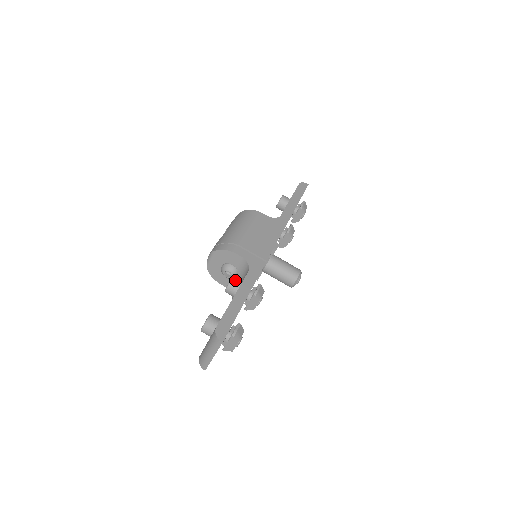
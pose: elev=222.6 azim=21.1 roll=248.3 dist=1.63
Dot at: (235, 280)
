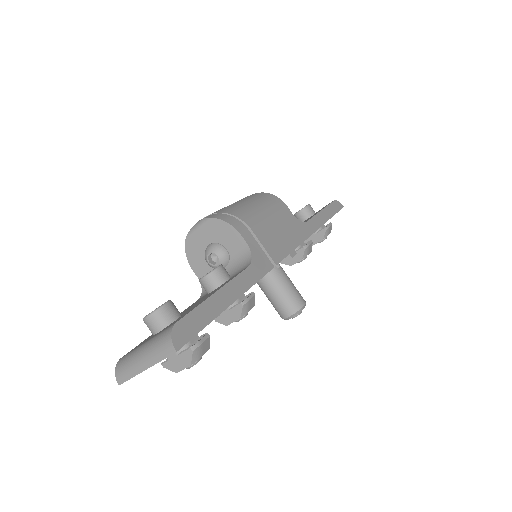
Dot at: (222, 270)
